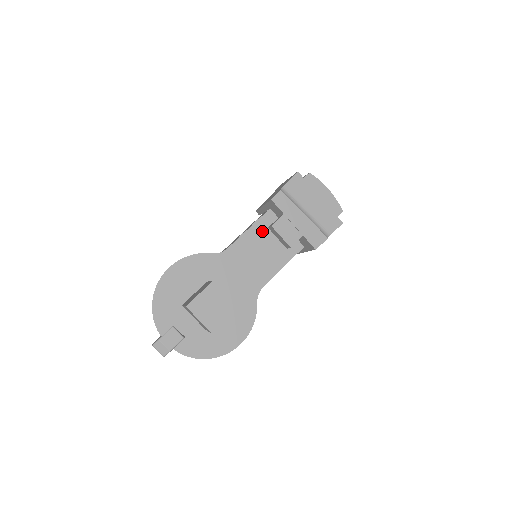
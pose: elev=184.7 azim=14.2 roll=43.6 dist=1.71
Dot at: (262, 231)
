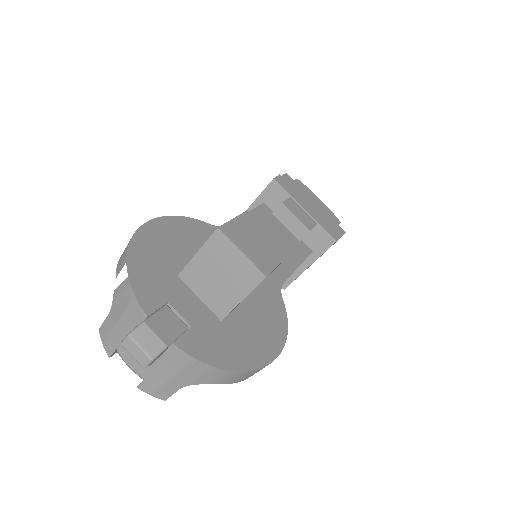
Dot at: (262, 221)
